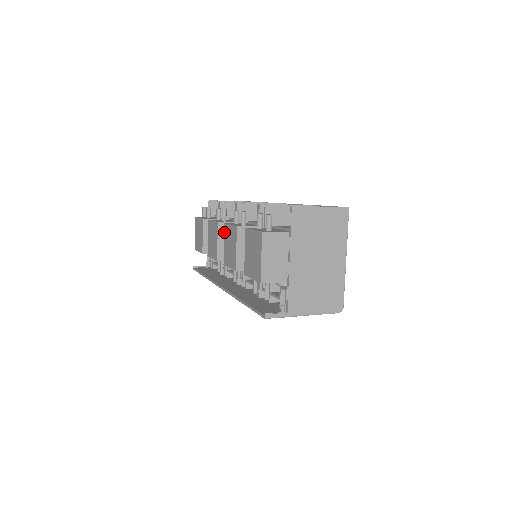
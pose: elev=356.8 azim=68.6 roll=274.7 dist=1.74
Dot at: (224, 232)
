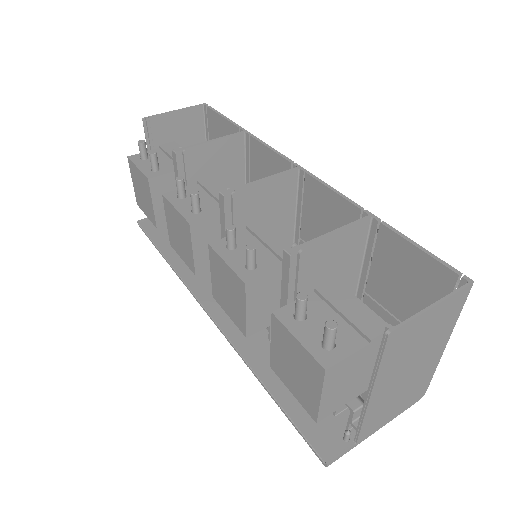
Dot at: (209, 257)
